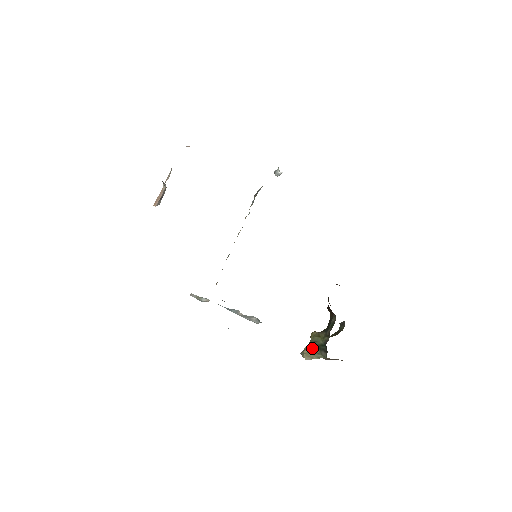
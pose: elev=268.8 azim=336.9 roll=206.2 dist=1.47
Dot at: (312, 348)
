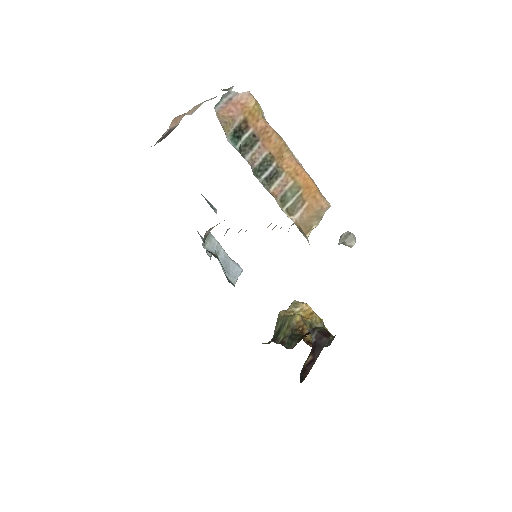
Dot at: (280, 321)
